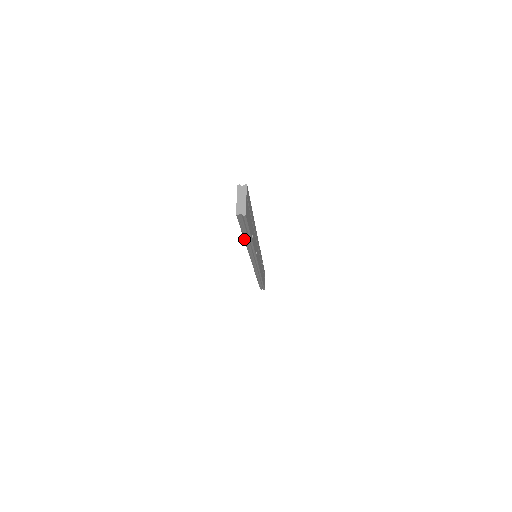
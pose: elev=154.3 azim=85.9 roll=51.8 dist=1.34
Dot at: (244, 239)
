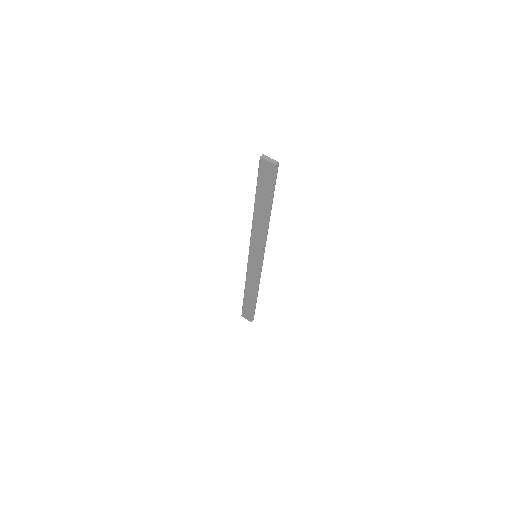
Dot at: (269, 207)
